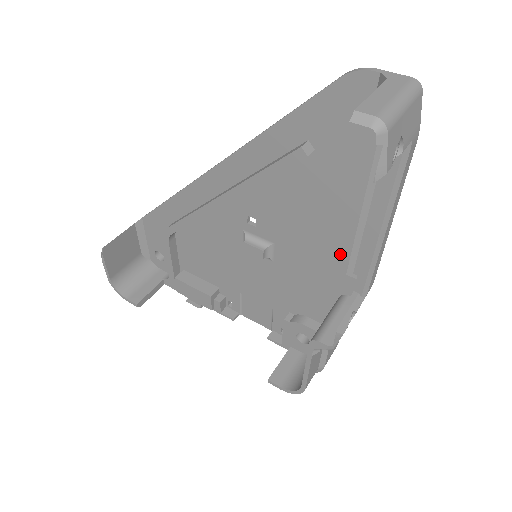
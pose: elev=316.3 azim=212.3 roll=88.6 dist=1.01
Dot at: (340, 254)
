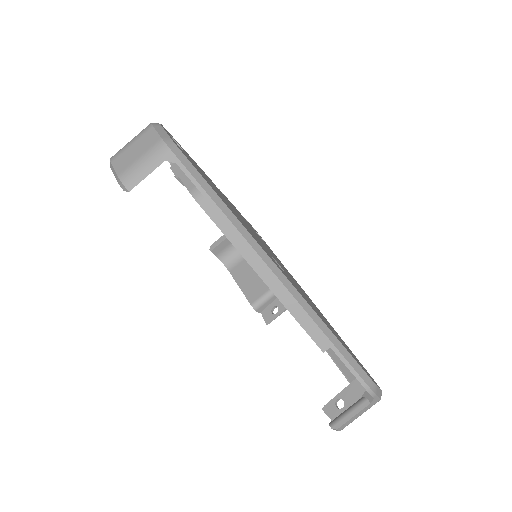
Dot at: occluded
